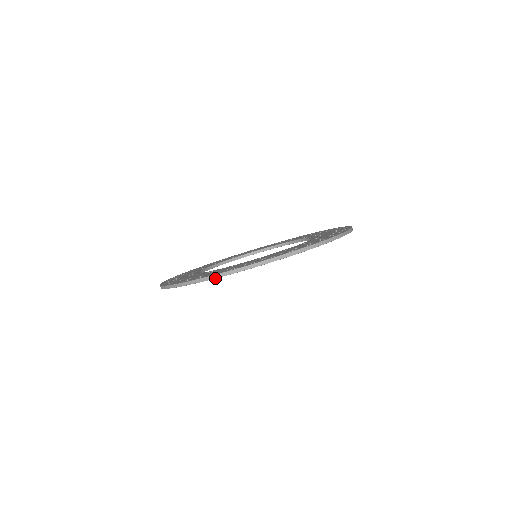
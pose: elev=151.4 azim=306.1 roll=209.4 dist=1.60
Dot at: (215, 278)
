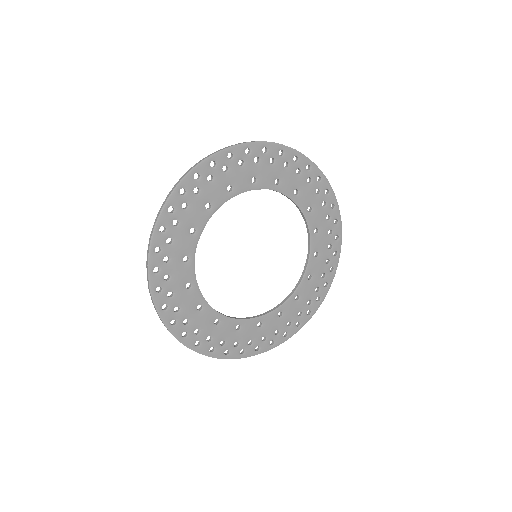
Dot at: (177, 184)
